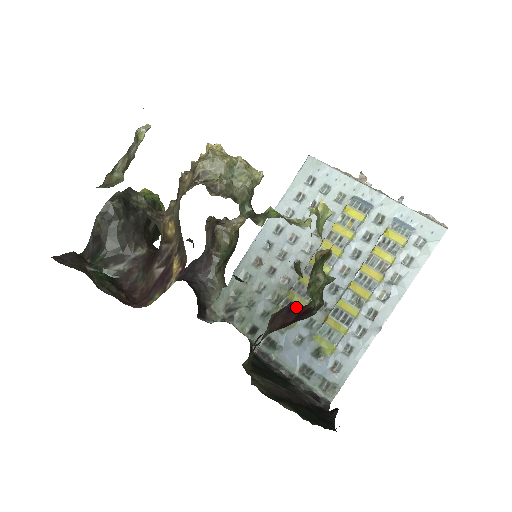
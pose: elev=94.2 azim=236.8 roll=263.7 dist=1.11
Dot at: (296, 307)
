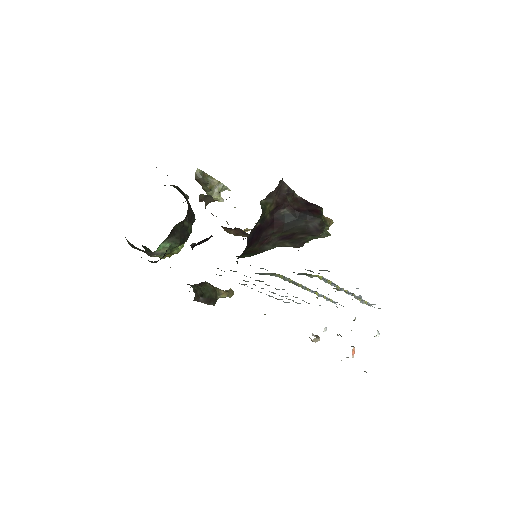
Dot at: (312, 204)
